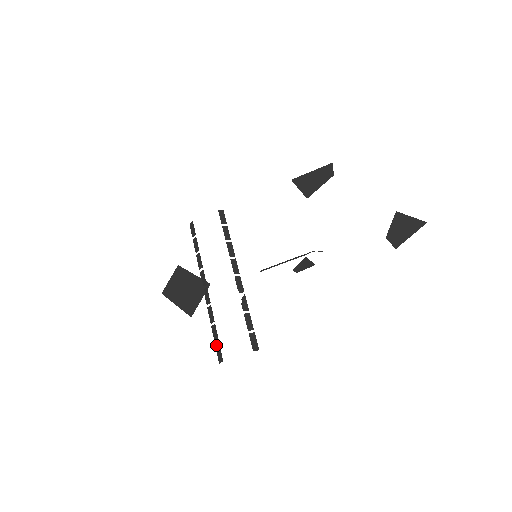
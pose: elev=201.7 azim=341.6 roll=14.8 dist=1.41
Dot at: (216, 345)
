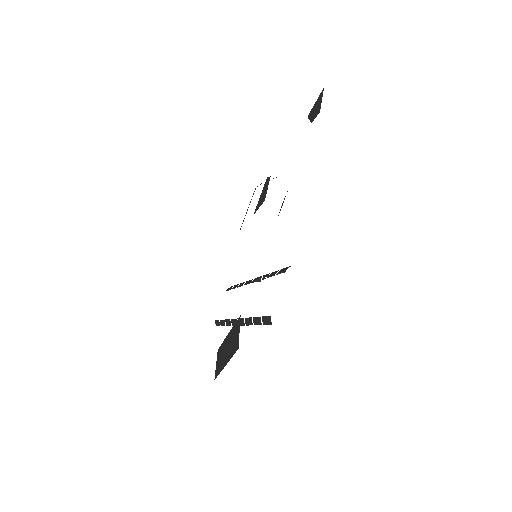
Dot at: occluded
